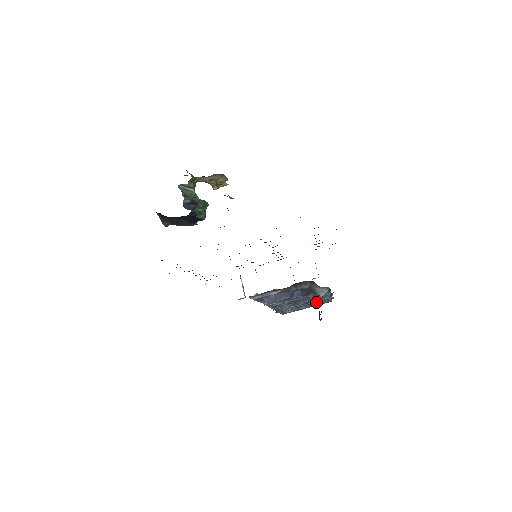
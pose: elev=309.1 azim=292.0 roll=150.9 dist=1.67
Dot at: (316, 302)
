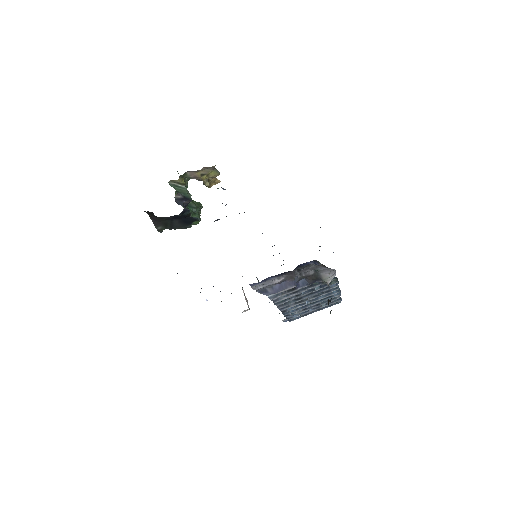
Dot at: (324, 302)
